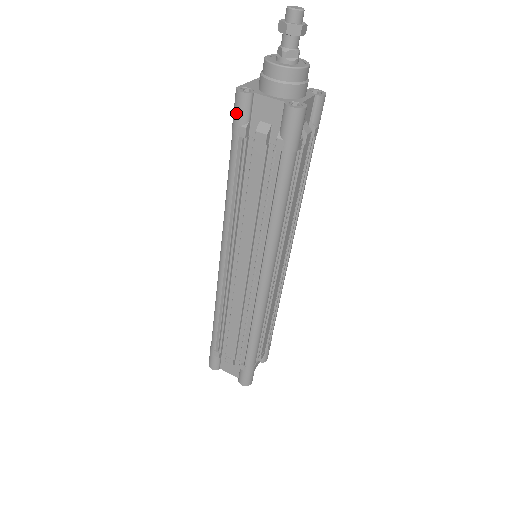
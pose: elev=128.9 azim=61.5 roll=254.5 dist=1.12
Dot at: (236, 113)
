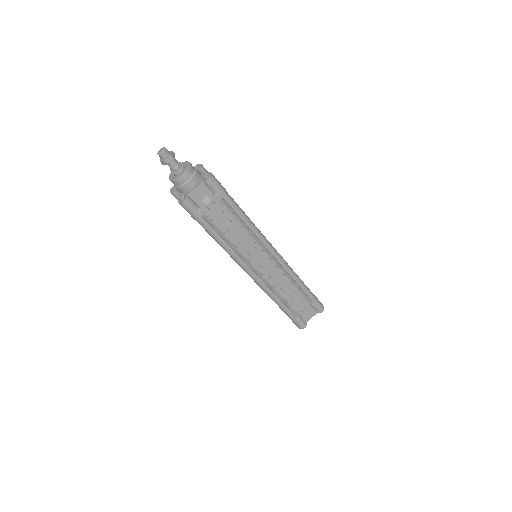
Dot at: occluded
